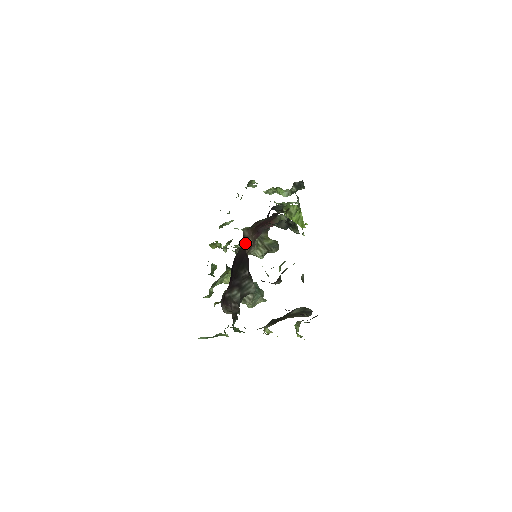
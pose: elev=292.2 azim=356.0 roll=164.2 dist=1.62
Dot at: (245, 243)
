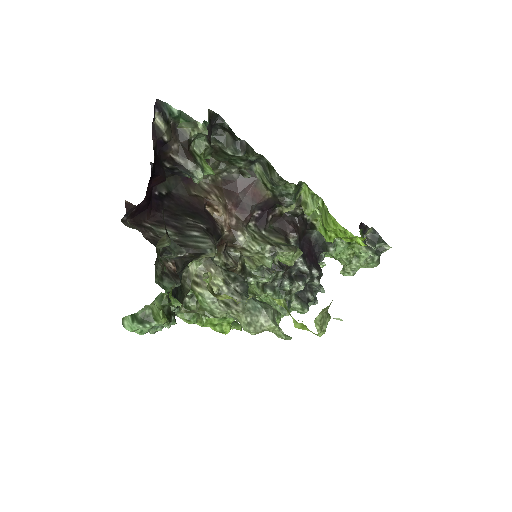
Dot at: (202, 195)
